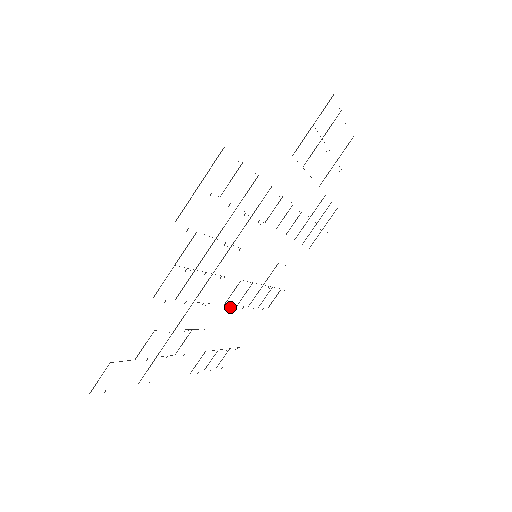
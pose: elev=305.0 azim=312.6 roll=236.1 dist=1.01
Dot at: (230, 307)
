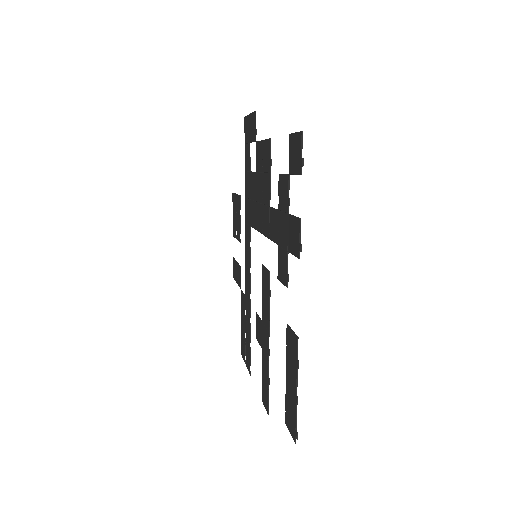
Dot at: (269, 290)
